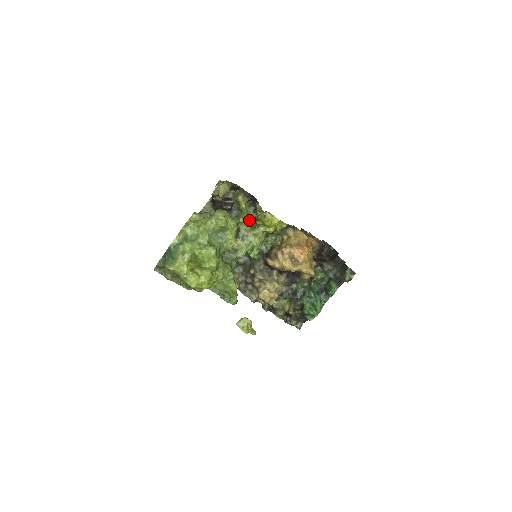
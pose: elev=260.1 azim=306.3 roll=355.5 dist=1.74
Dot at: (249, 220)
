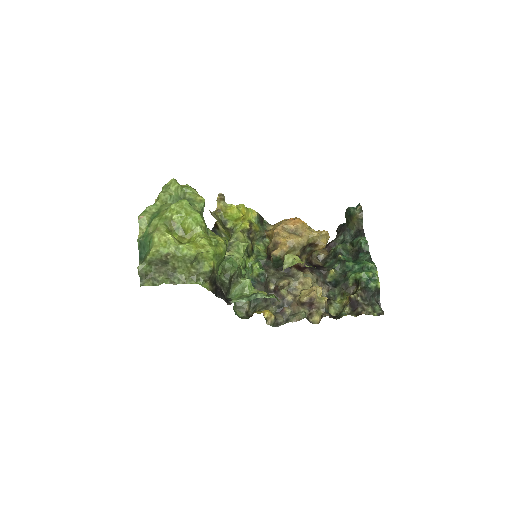
Dot at: occluded
